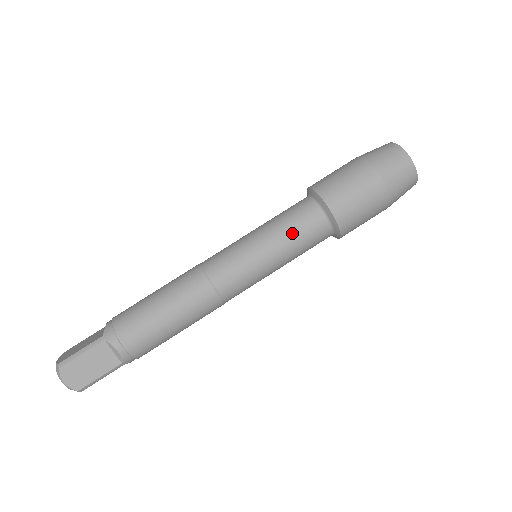
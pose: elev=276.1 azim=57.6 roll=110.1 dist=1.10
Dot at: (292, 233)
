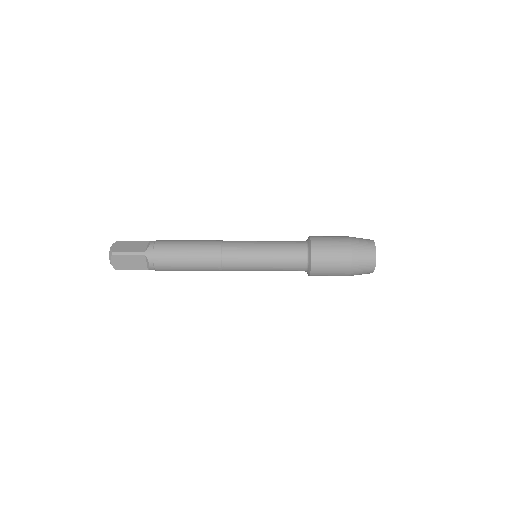
Dot at: (282, 242)
